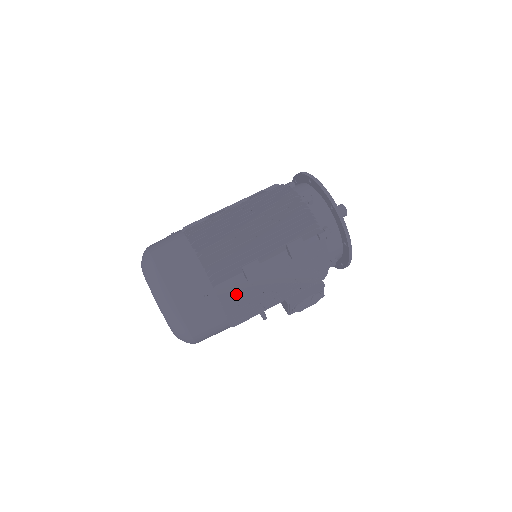
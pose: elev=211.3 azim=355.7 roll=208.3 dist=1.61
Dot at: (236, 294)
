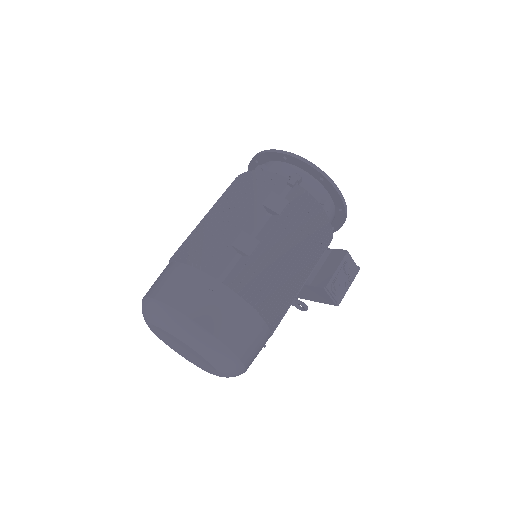
Dot at: (243, 274)
